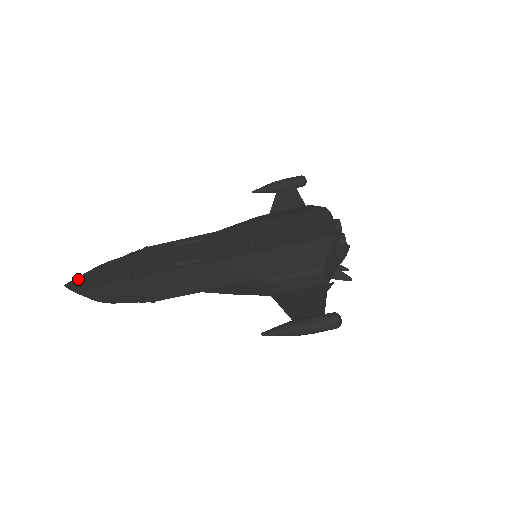
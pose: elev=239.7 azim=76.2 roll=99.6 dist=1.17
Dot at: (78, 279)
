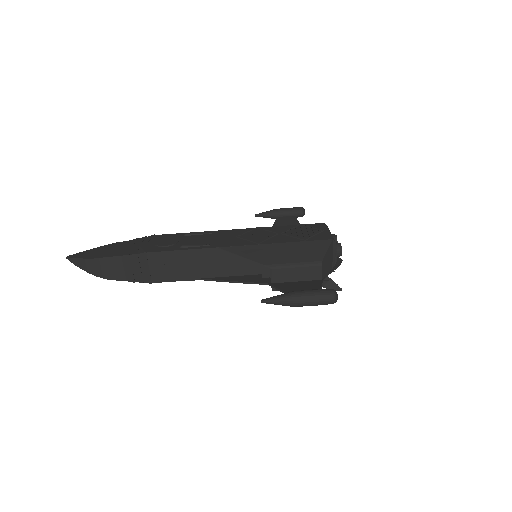
Dot at: (81, 253)
